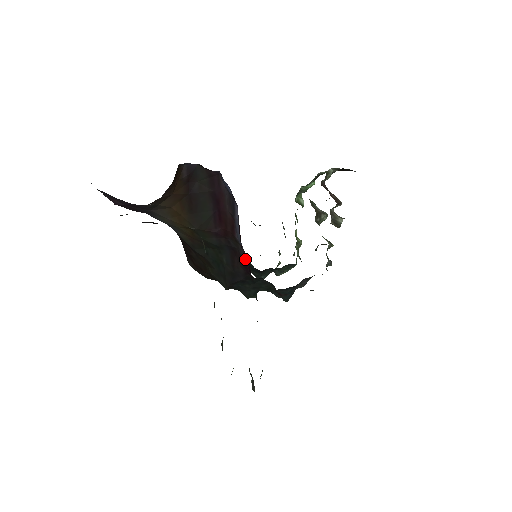
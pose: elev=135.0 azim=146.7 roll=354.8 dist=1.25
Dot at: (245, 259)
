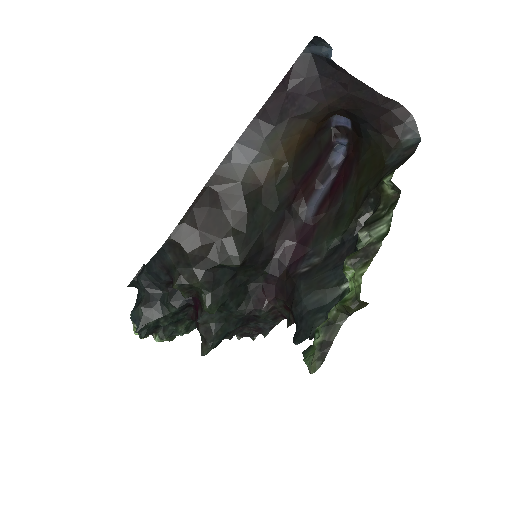
Dot at: (299, 230)
